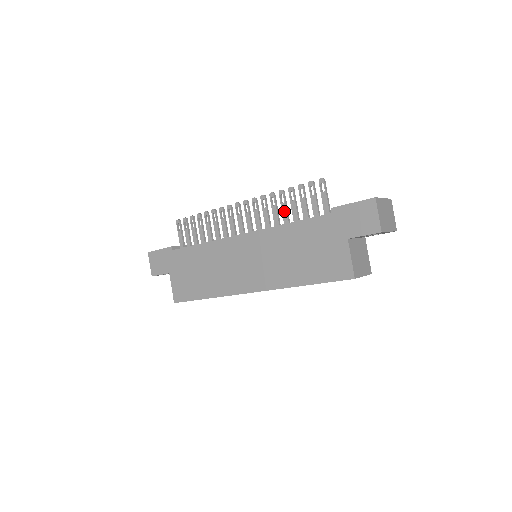
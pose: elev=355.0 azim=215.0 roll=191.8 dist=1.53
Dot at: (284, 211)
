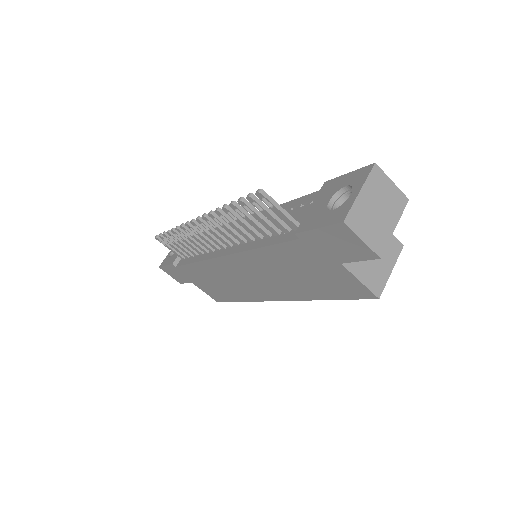
Dot at: (245, 228)
